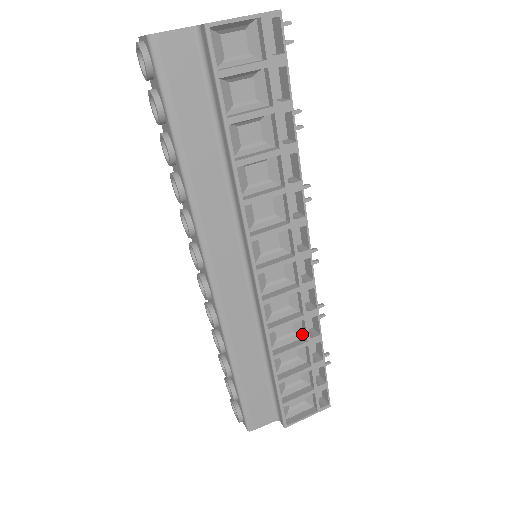
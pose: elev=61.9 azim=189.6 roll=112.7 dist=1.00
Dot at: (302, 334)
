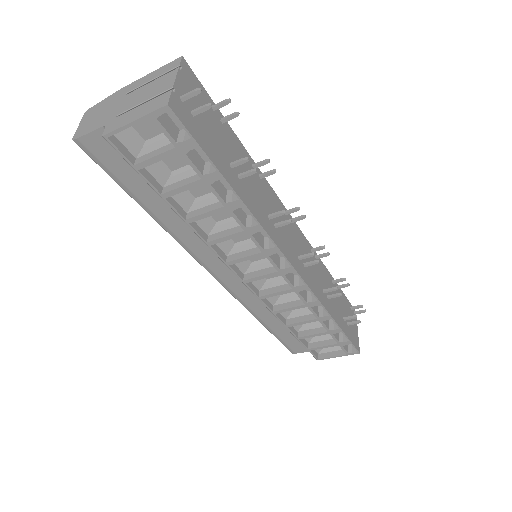
Dot at: occluded
